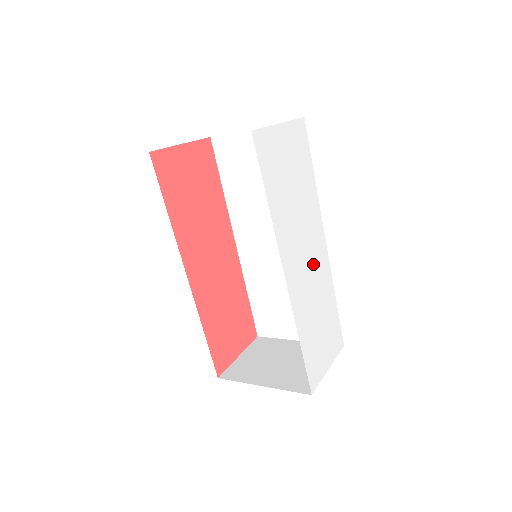
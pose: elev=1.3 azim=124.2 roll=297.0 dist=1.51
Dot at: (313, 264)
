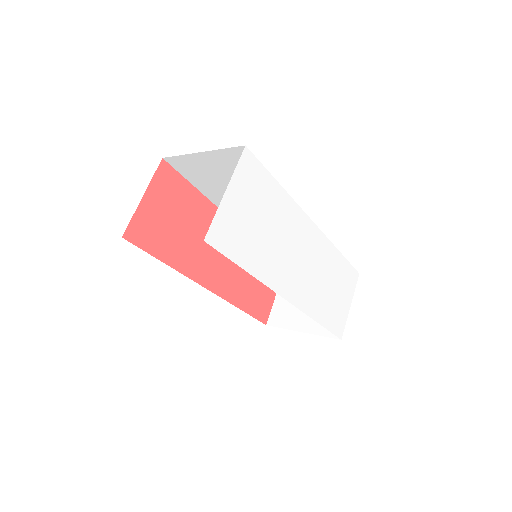
Dot at: (308, 256)
